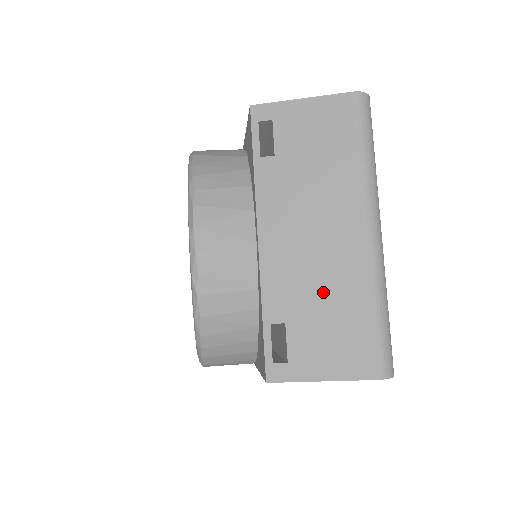
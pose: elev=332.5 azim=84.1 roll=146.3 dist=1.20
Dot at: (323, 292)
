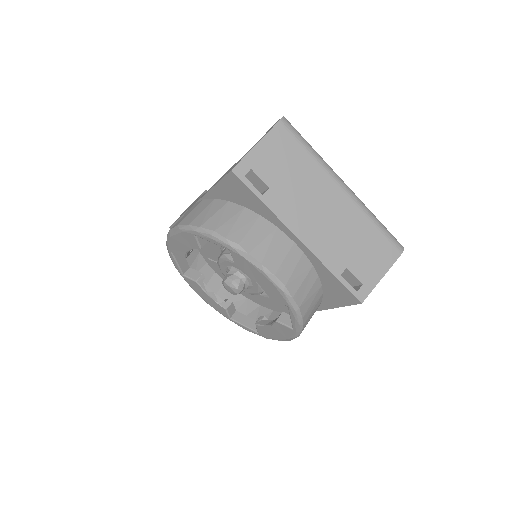
Dot at: (350, 237)
